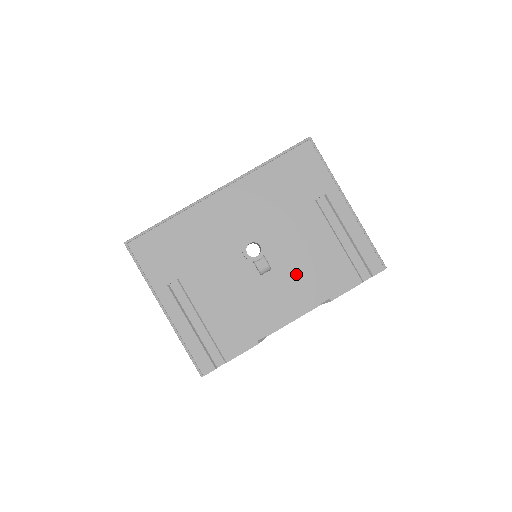
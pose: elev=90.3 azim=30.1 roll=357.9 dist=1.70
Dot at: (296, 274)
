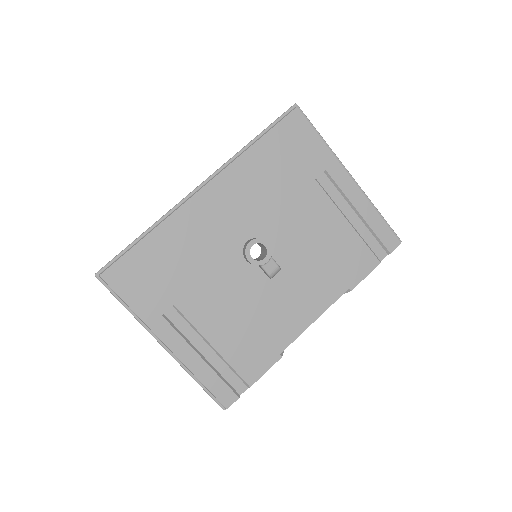
Dot at: (309, 269)
